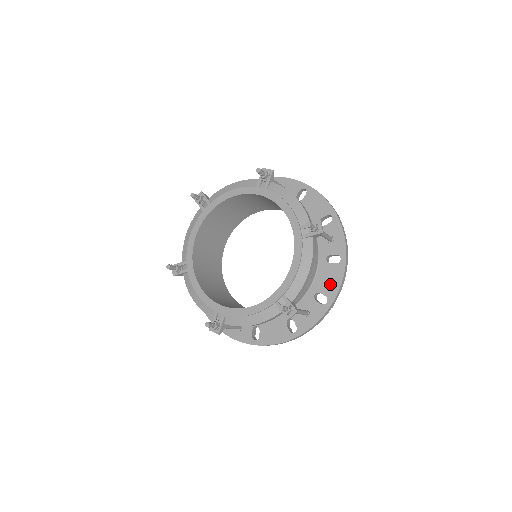
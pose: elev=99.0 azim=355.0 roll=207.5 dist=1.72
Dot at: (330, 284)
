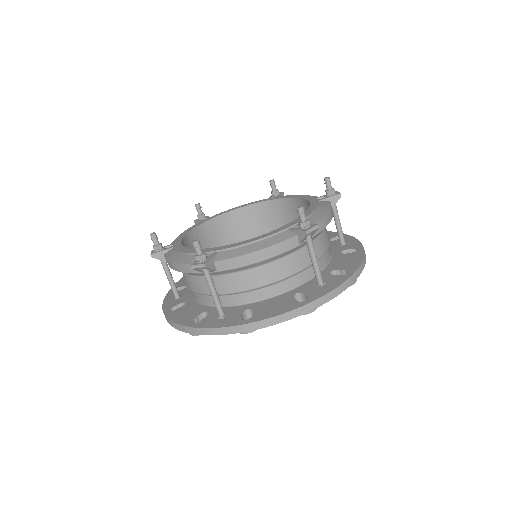
Dot at: (269, 310)
